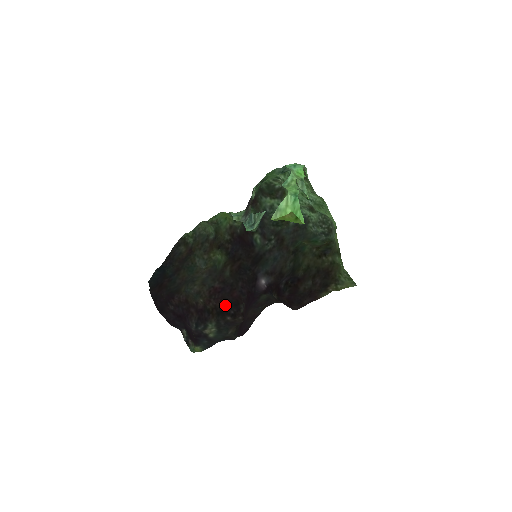
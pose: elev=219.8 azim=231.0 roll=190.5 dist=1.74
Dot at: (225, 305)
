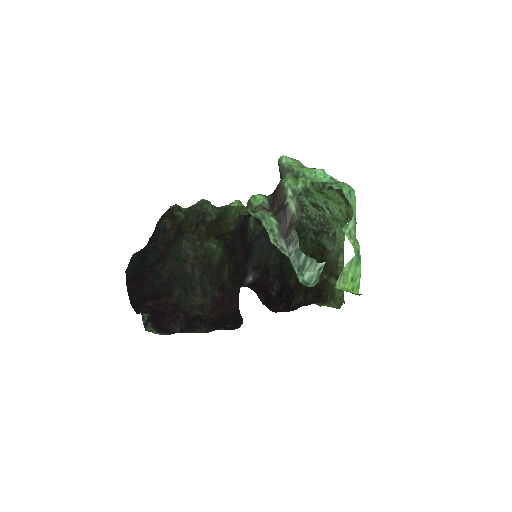
Dot at: (224, 319)
